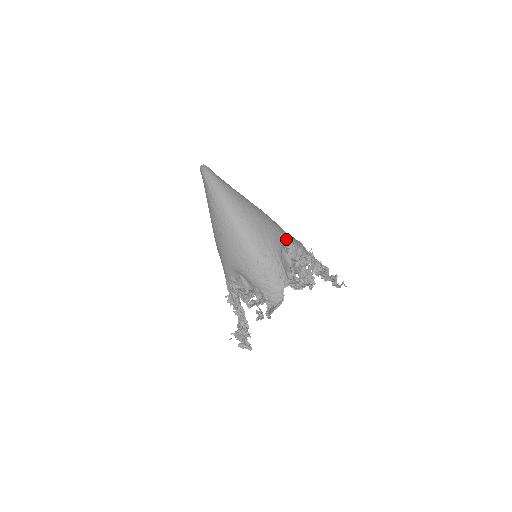
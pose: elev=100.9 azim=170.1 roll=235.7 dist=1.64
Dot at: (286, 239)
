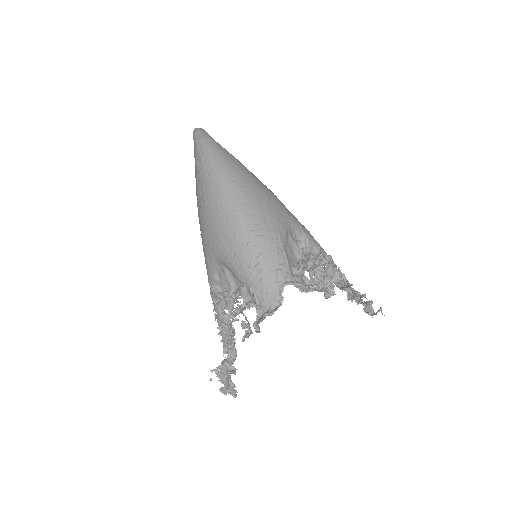
Dot at: (297, 226)
